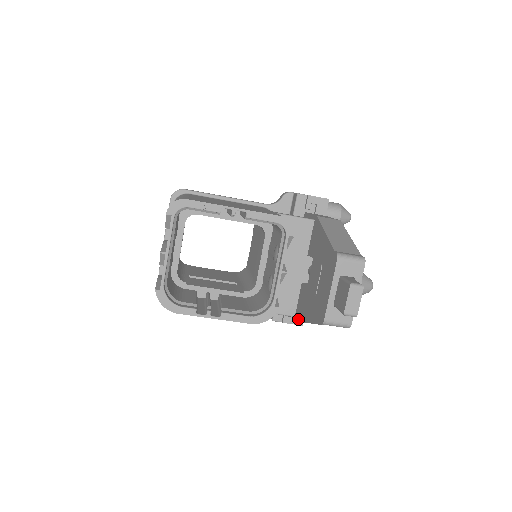
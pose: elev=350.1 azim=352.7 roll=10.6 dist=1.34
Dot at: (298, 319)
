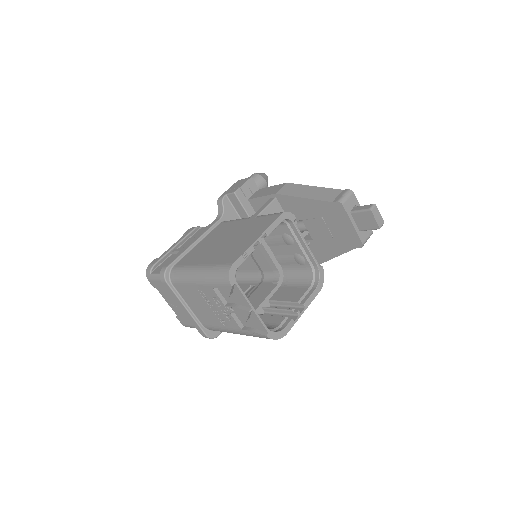
Dot at: (320, 263)
